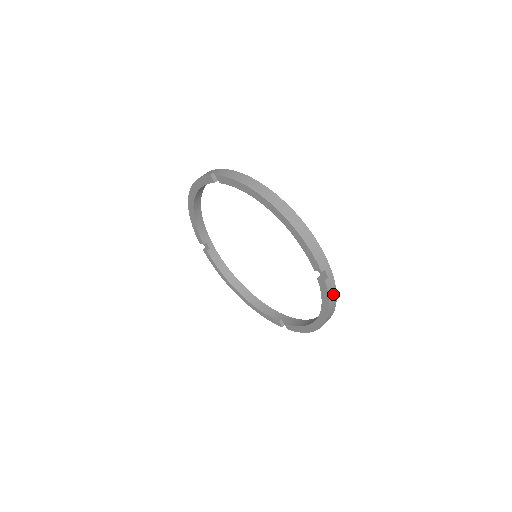
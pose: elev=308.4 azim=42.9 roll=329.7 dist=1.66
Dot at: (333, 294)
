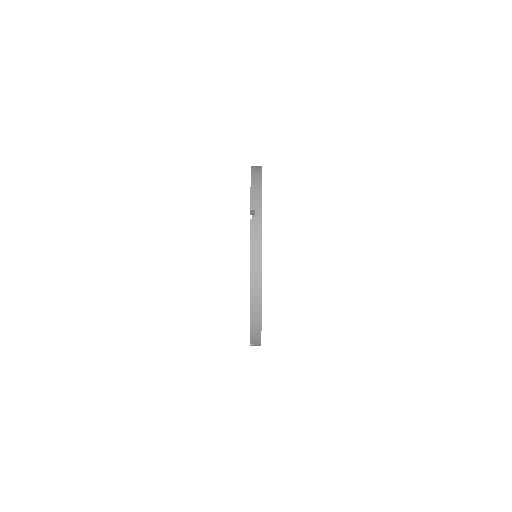
Dot at: occluded
